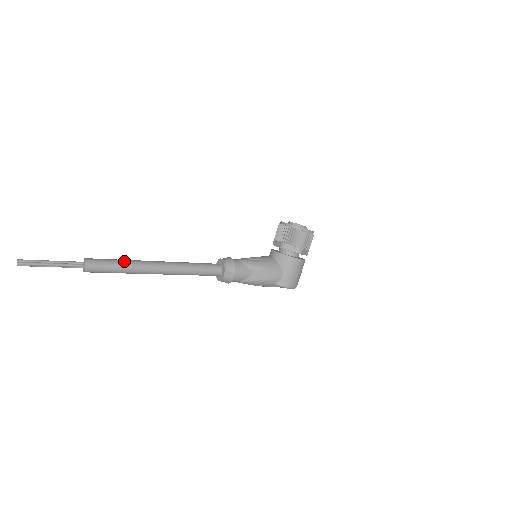
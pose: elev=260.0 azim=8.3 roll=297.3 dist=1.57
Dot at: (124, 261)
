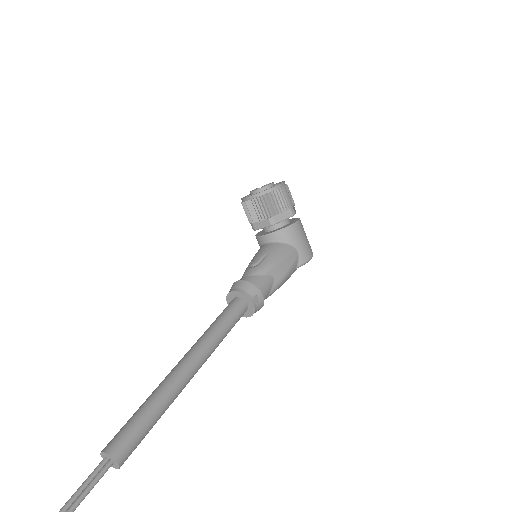
Dot at: (150, 402)
